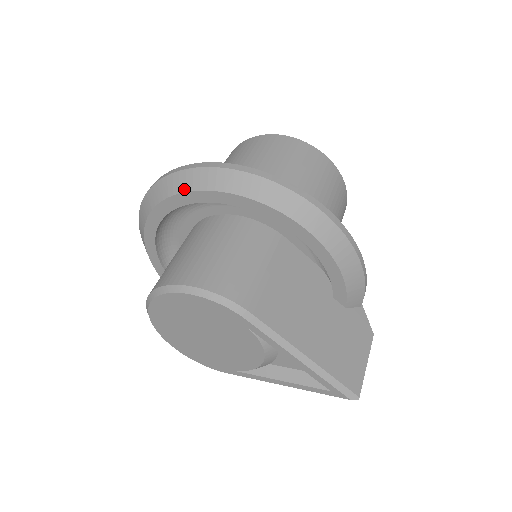
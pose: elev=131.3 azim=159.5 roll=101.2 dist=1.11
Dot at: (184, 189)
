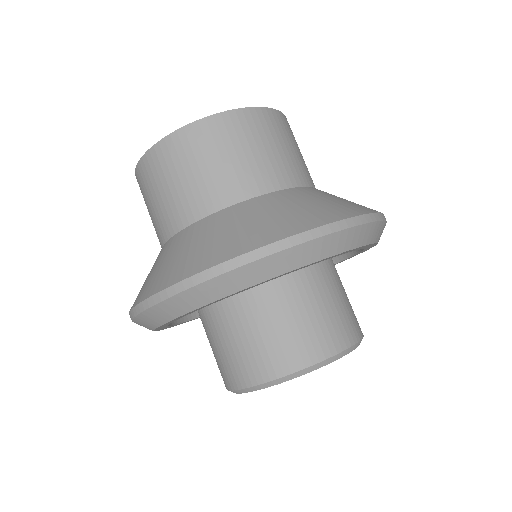
Dot at: (327, 255)
